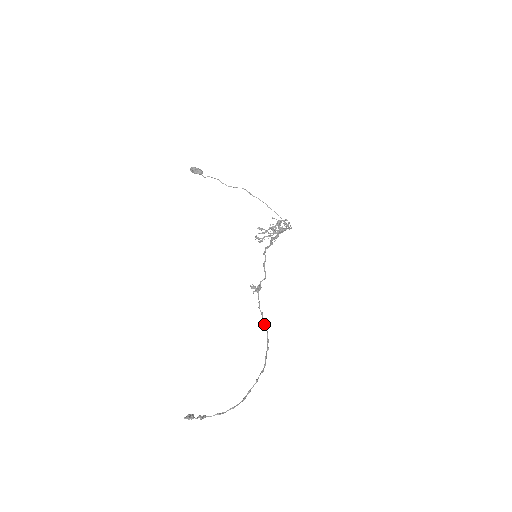
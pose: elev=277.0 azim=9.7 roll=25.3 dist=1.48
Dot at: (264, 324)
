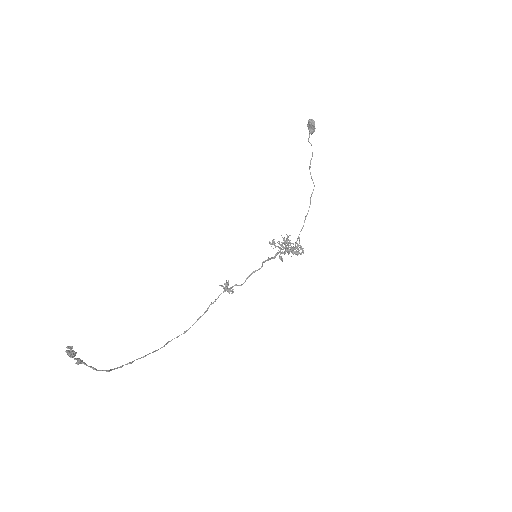
Dot at: occluded
